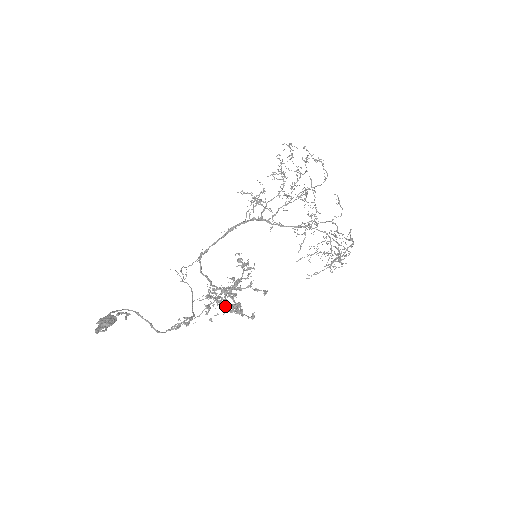
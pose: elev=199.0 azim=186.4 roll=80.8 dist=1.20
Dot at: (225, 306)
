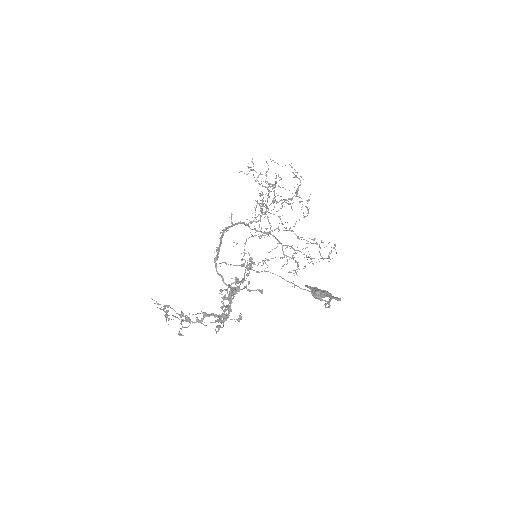
Dot at: (189, 317)
